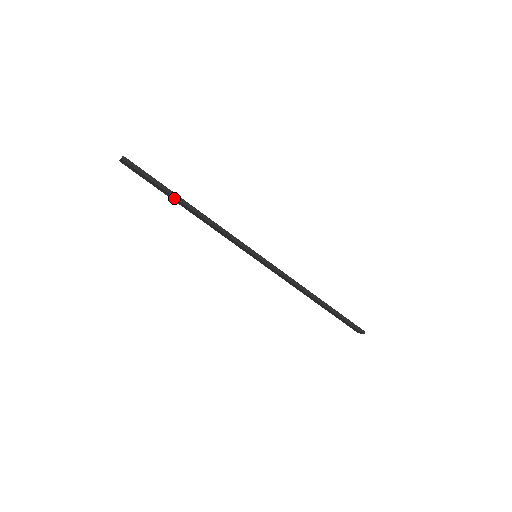
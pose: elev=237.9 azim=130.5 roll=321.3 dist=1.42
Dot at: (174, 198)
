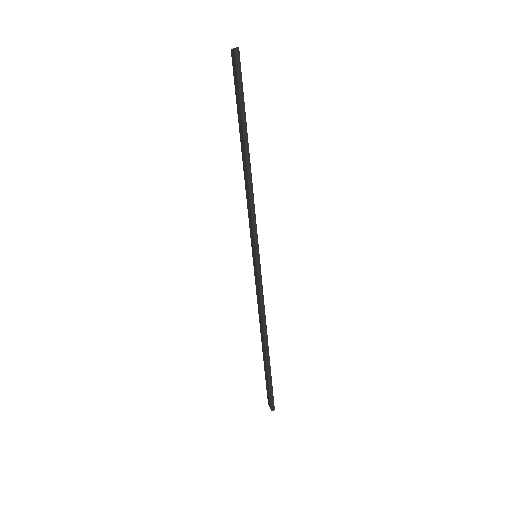
Dot at: (242, 133)
